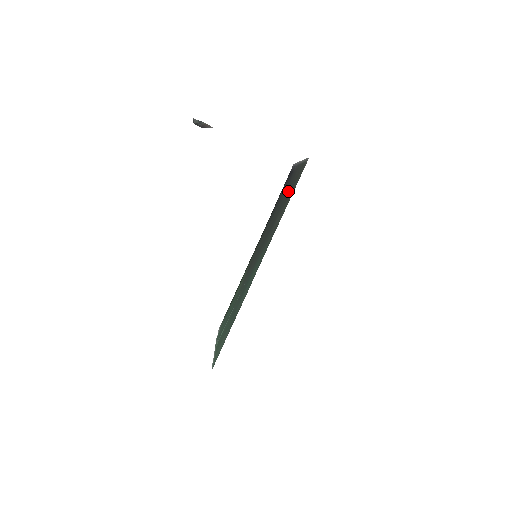
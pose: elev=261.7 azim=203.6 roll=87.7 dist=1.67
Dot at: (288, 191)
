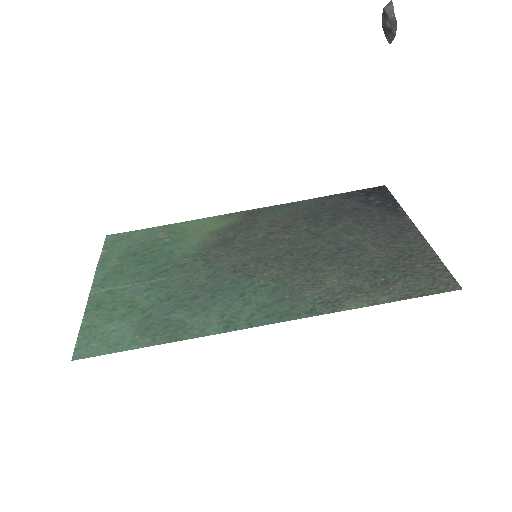
Dot at: (378, 254)
